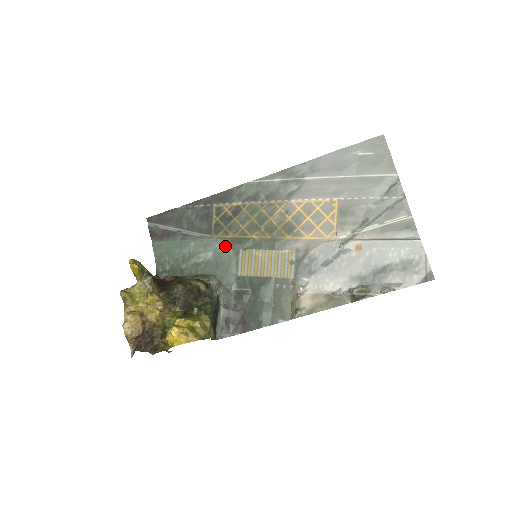
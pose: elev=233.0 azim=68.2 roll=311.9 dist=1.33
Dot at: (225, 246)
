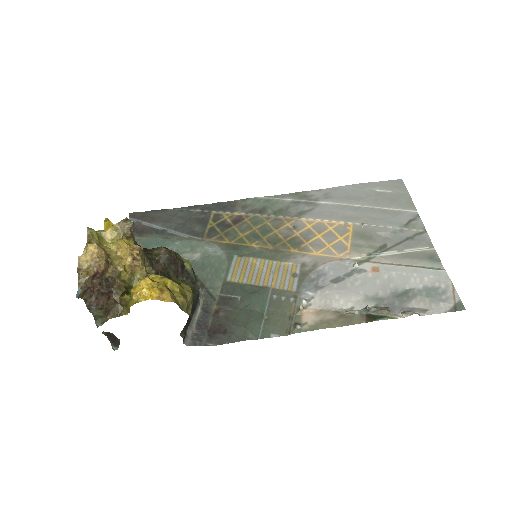
Dot at: (217, 250)
